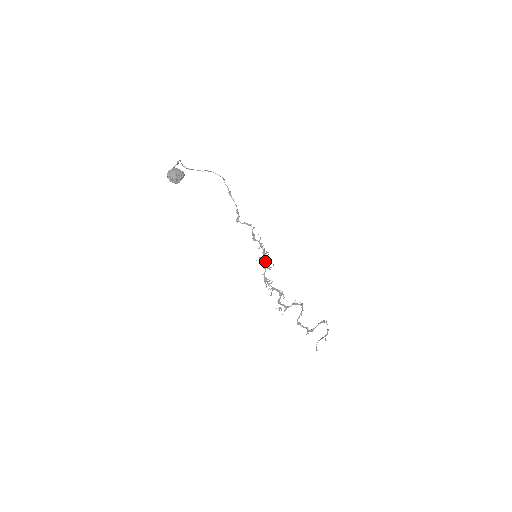
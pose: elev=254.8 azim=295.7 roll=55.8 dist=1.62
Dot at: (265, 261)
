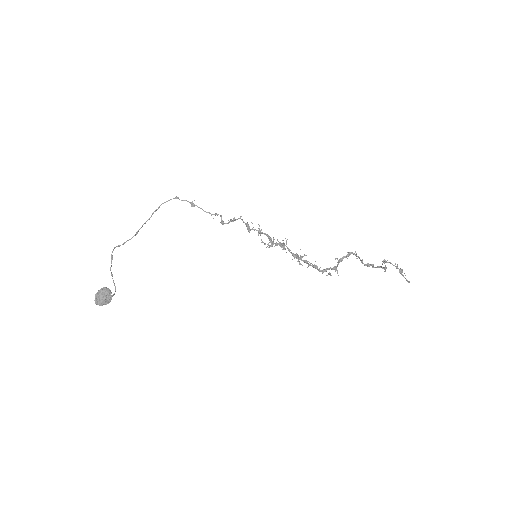
Dot at: (275, 245)
